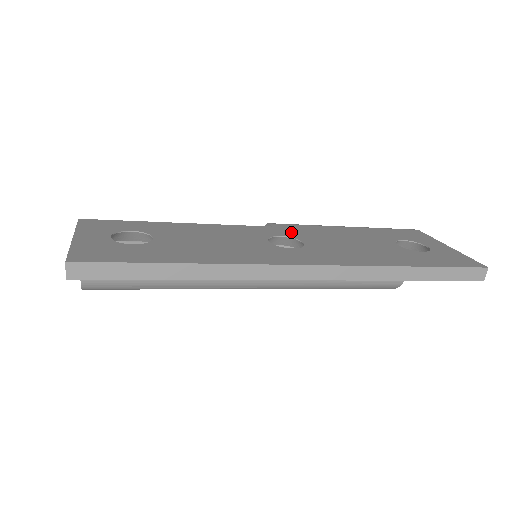
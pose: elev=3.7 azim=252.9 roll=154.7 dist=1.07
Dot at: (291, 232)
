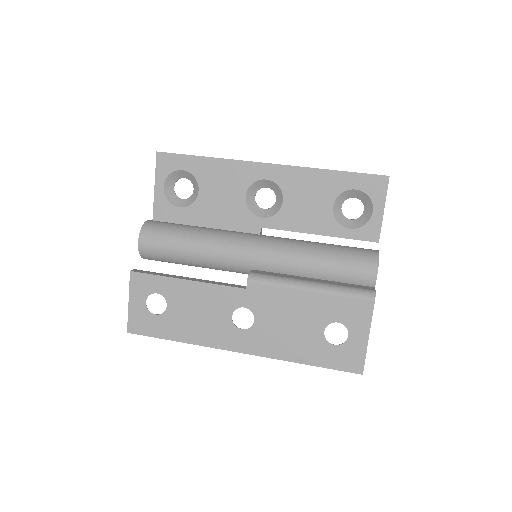
Dot at: (255, 301)
